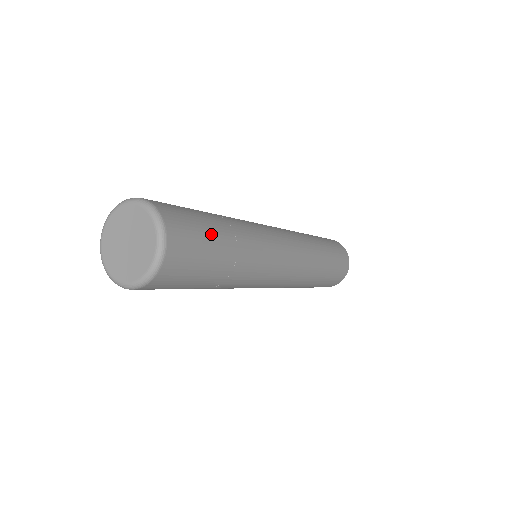
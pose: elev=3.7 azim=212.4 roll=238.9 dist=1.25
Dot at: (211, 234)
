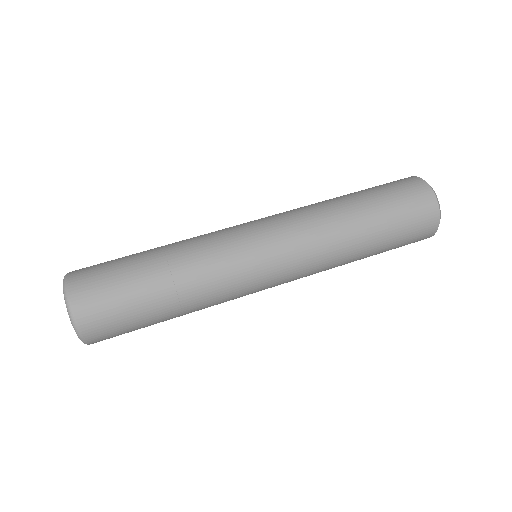
Dot at: (131, 281)
